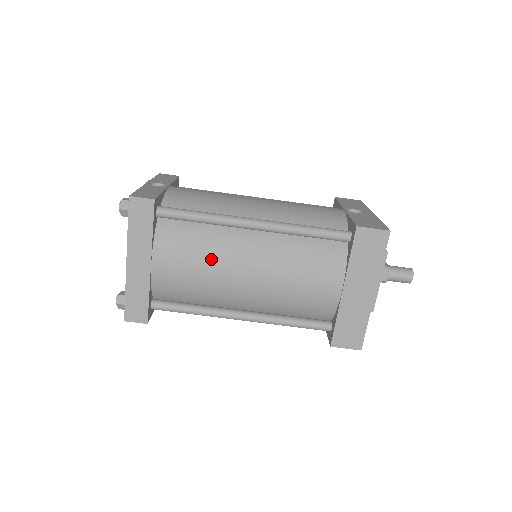
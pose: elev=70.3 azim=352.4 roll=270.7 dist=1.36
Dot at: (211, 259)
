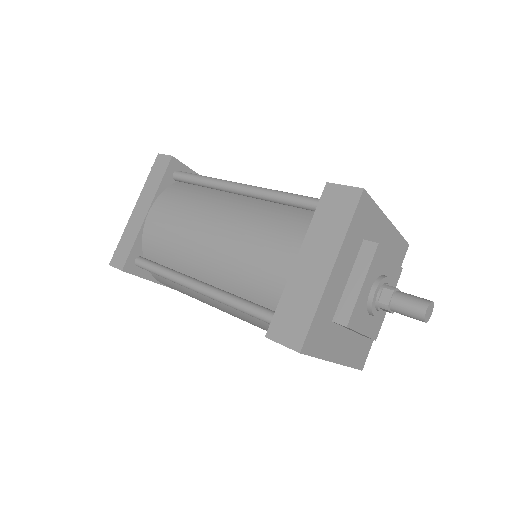
Dot at: (191, 212)
